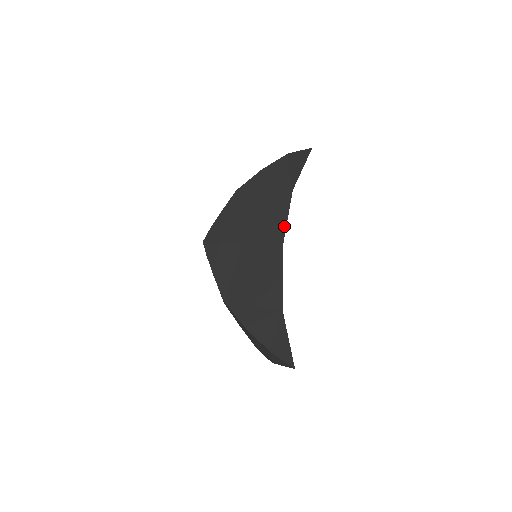
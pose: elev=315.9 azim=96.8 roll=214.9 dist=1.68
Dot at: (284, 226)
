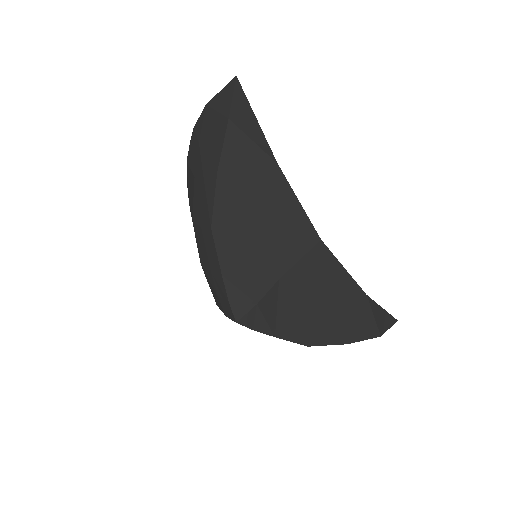
Dot at: (303, 215)
